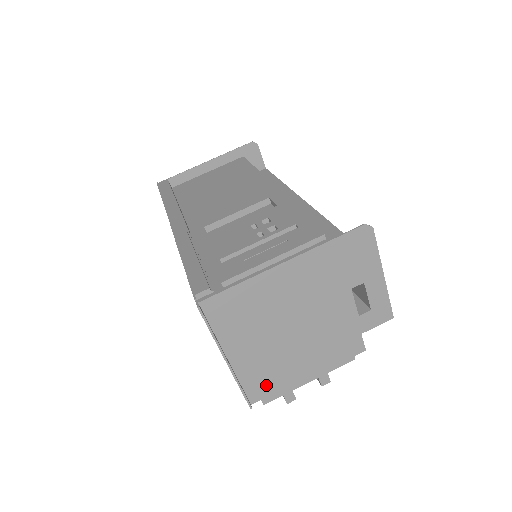
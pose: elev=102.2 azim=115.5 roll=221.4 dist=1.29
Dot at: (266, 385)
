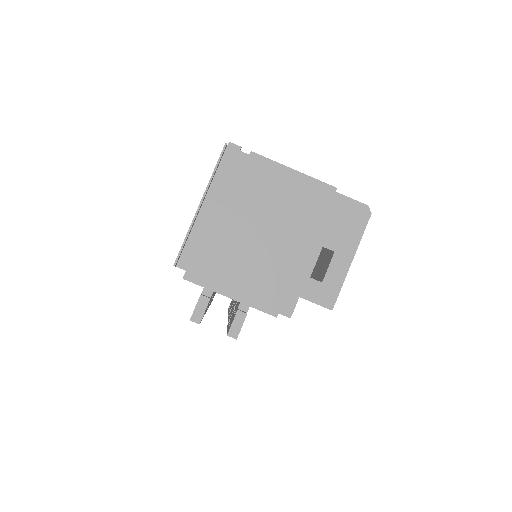
Dot at: (201, 261)
